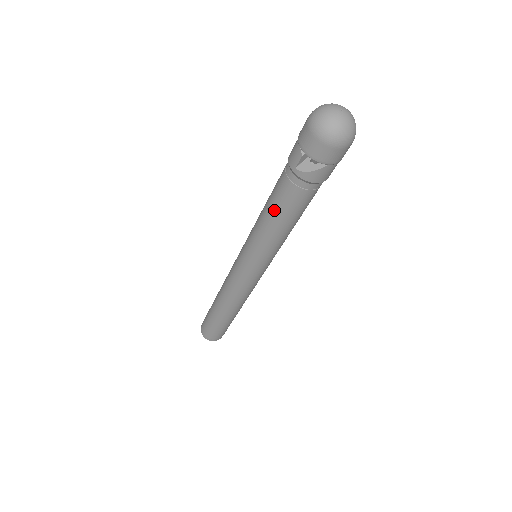
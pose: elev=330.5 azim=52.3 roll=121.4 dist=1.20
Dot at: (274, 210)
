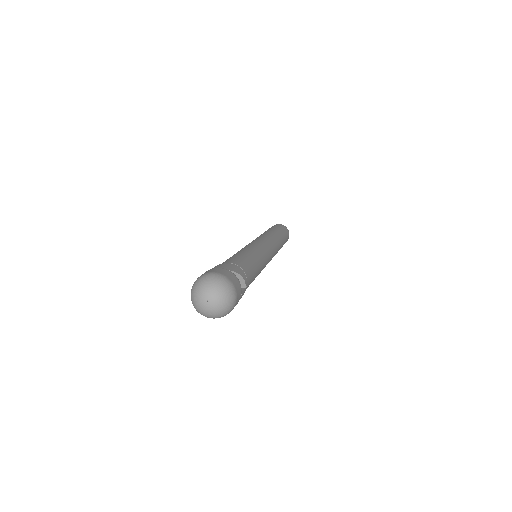
Dot at: occluded
